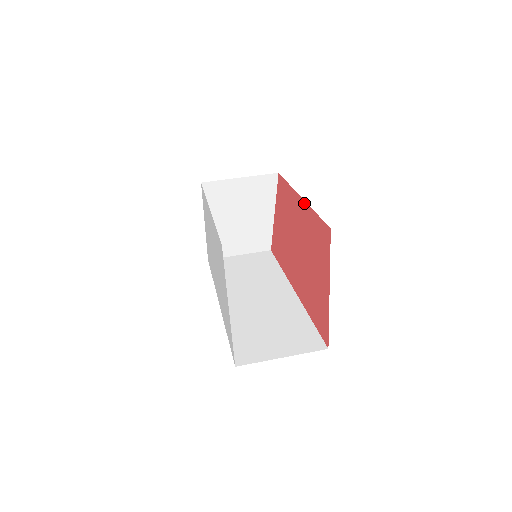
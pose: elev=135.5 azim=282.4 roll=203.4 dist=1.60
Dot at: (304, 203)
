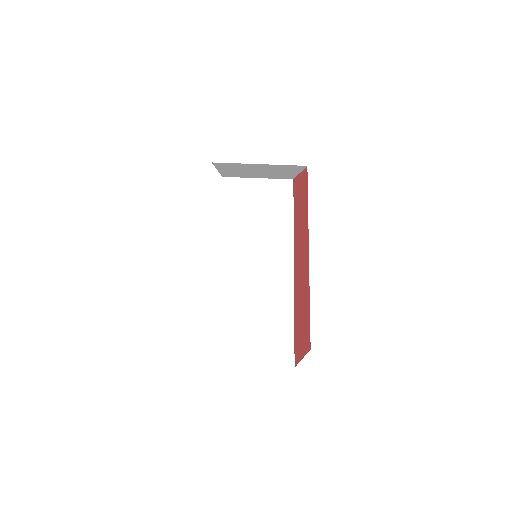
Dot at: (308, 266)
